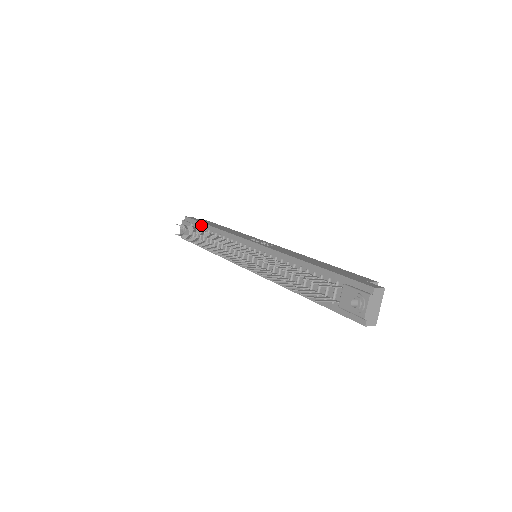
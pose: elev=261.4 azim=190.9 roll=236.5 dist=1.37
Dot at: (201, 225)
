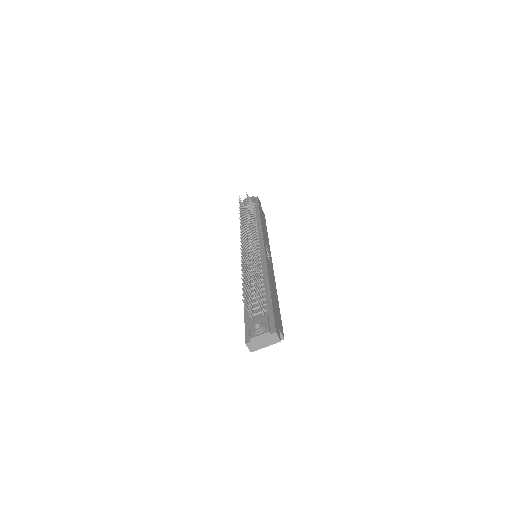
Dot at: (257, 209)
